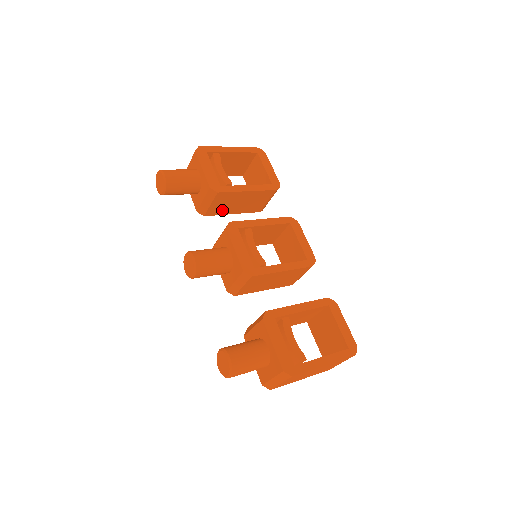
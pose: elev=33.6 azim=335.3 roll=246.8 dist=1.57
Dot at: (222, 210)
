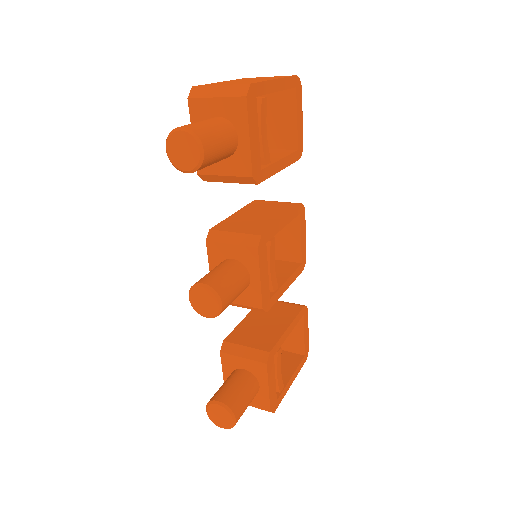
Dot at: occluded
